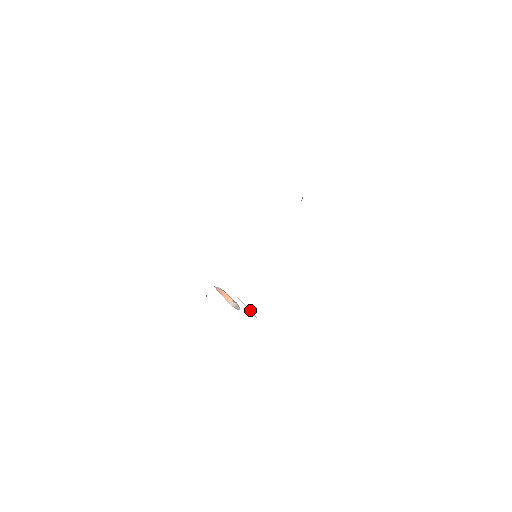
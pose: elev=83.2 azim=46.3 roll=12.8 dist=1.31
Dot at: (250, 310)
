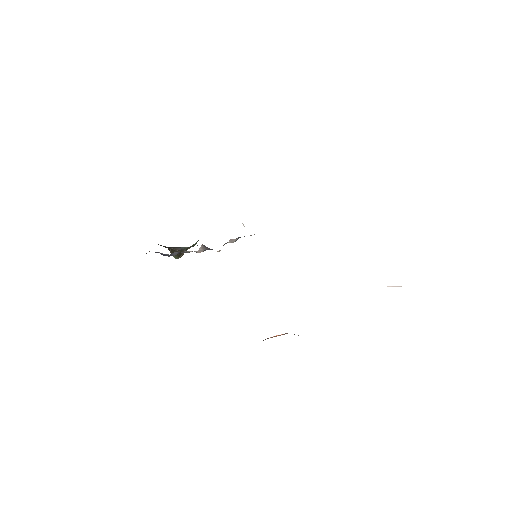
Dot at: occluded
